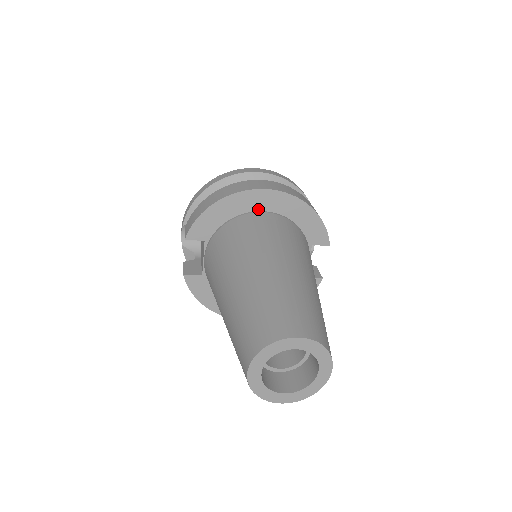
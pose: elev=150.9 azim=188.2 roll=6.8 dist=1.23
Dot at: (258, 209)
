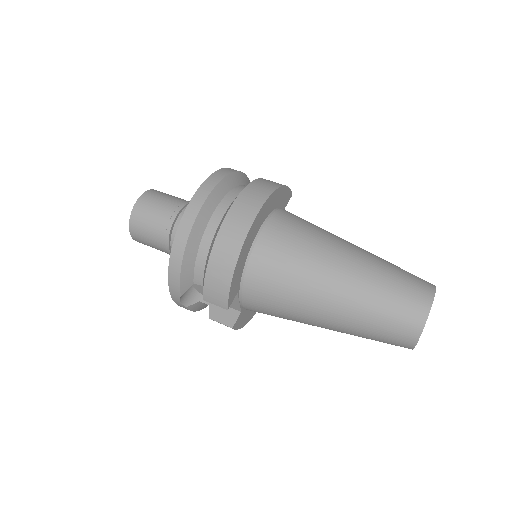
Dot at: (258, 230)
